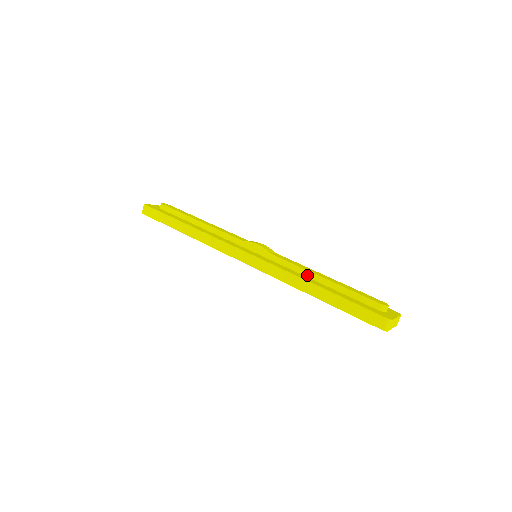
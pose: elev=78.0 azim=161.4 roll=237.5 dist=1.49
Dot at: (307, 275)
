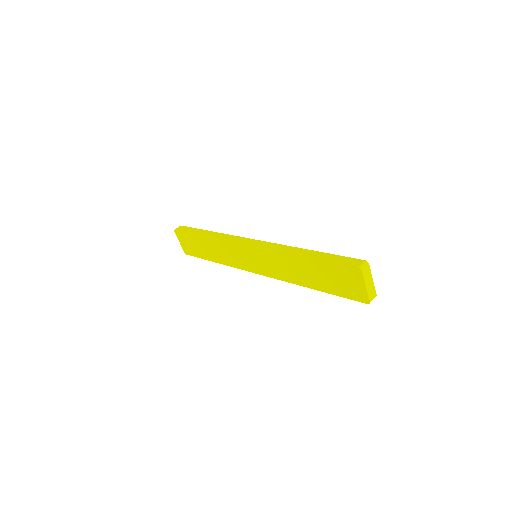
Dot at: occluded
